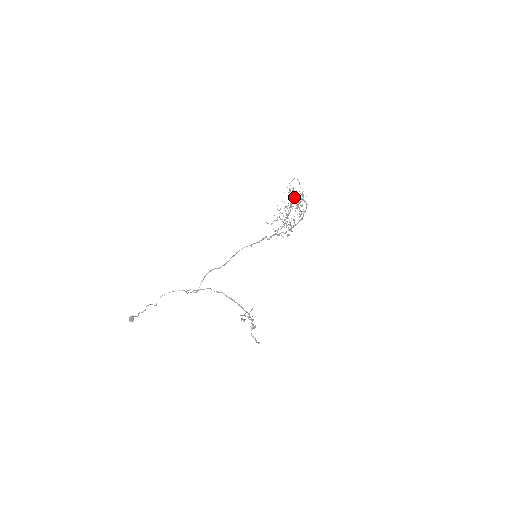
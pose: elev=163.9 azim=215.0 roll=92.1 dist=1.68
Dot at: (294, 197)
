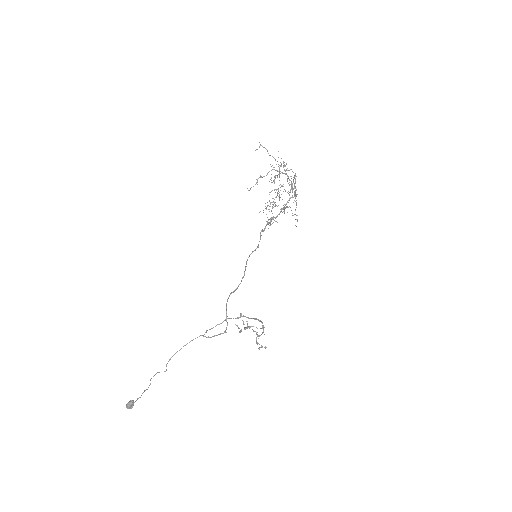
Dot at: occluded
